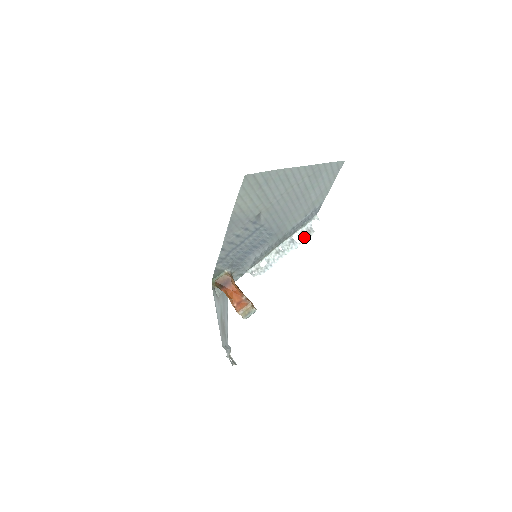
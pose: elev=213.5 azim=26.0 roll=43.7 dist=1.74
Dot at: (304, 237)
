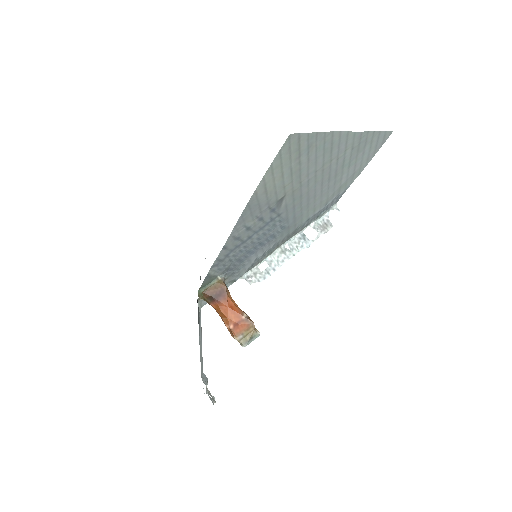
Dot at: (319, 232)
